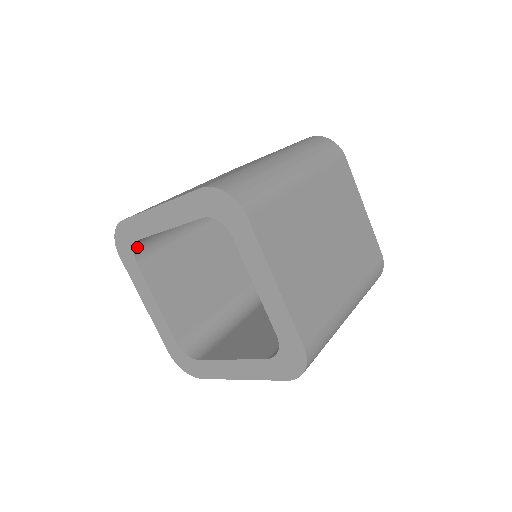
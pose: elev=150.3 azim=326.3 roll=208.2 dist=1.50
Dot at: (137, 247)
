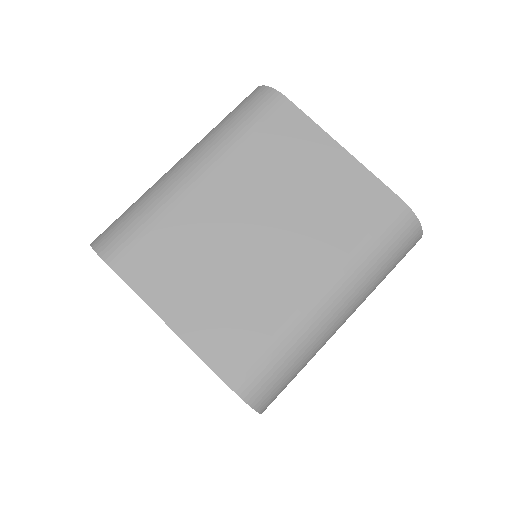
Dot at: occluded
